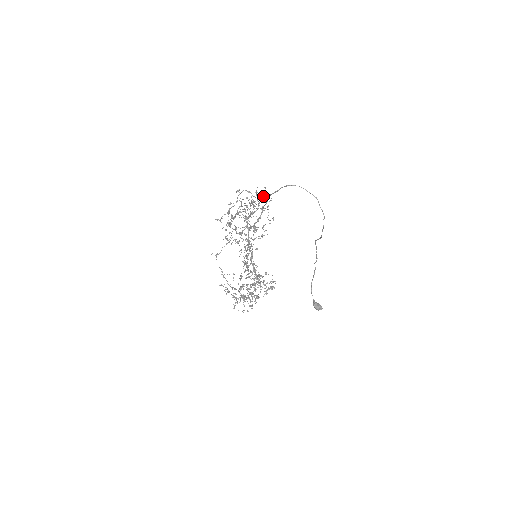
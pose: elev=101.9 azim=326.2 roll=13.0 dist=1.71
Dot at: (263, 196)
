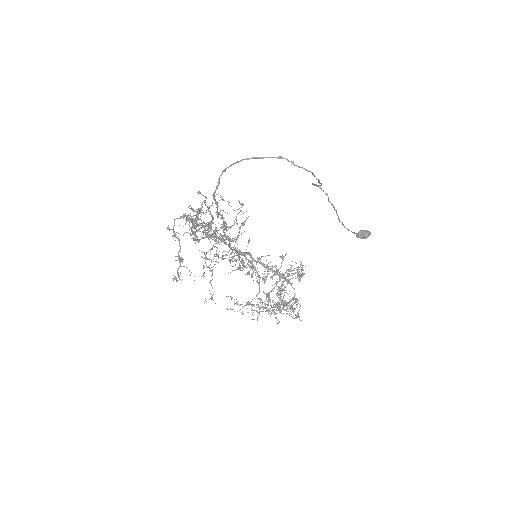
Dot at: occluded
